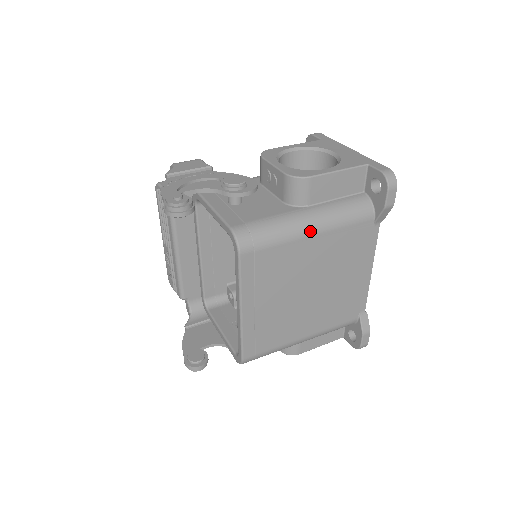
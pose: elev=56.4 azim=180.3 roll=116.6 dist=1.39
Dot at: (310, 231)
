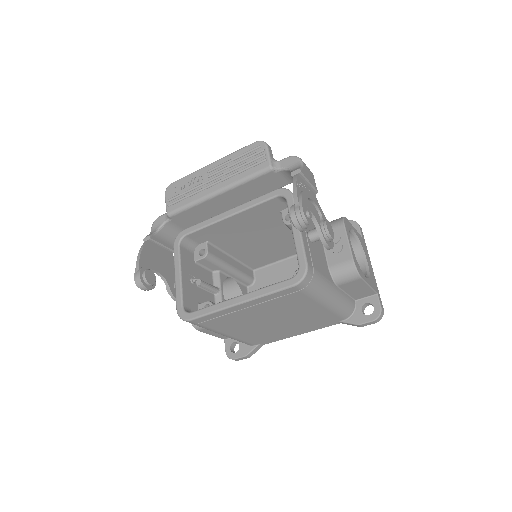
Dot at: (325, 303)
